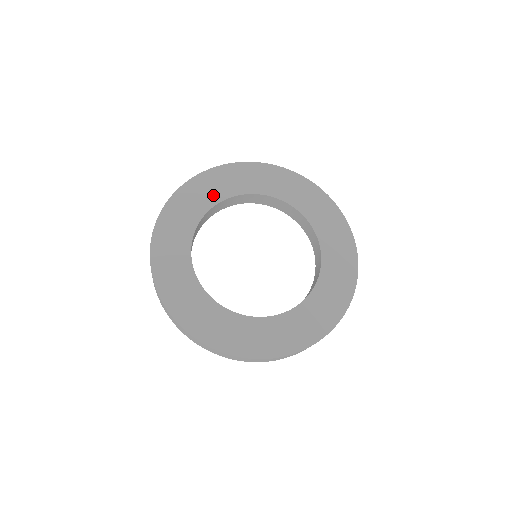
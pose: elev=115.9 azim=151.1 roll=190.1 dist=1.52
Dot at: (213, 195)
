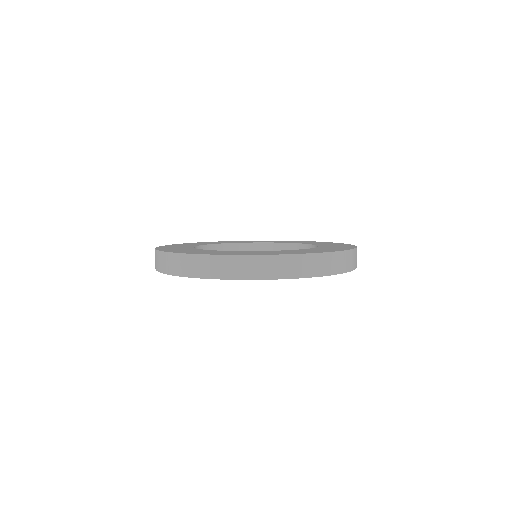
Dot at: occluded
